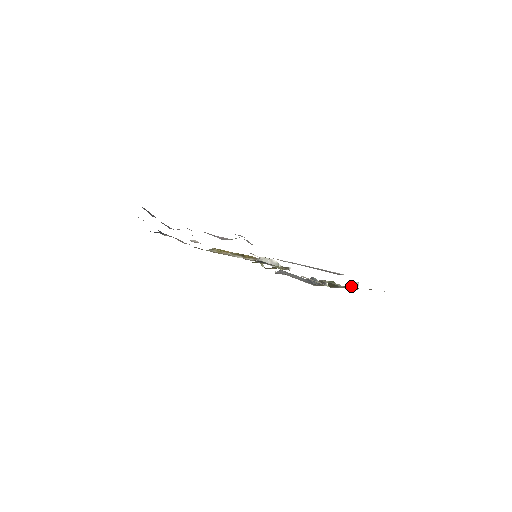
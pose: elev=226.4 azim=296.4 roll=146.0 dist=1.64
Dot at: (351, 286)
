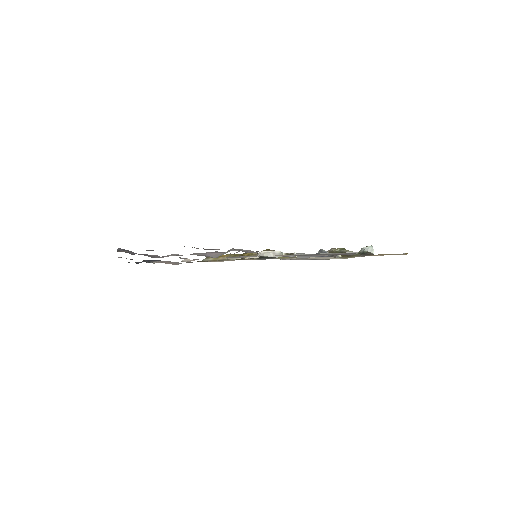
Dot at: (365, 253)
